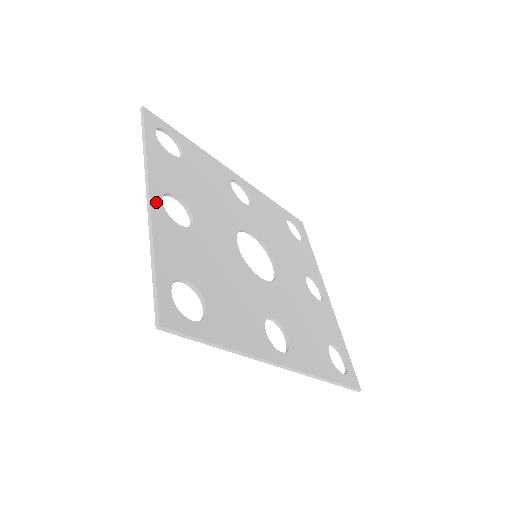
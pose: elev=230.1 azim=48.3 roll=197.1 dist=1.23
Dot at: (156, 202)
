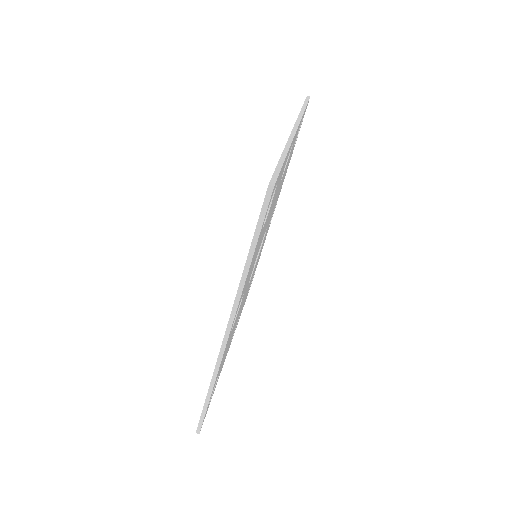
Dot at: occluded
